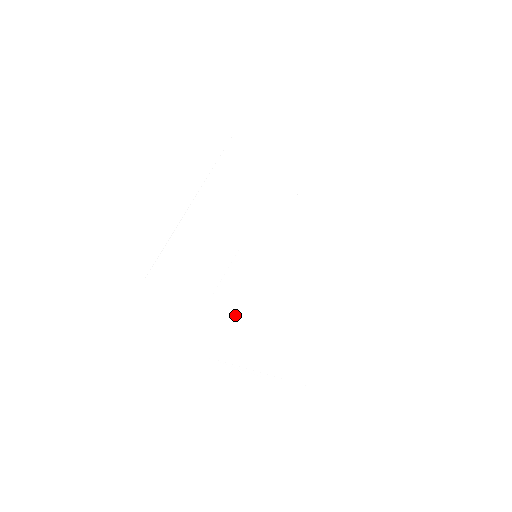
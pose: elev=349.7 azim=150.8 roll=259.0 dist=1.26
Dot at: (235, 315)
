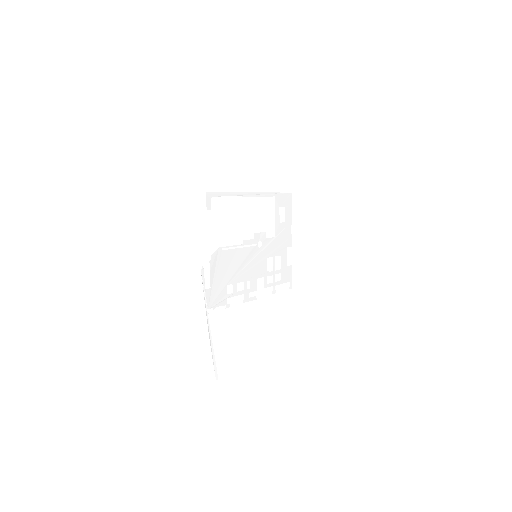
Dot at: (228, 272)
